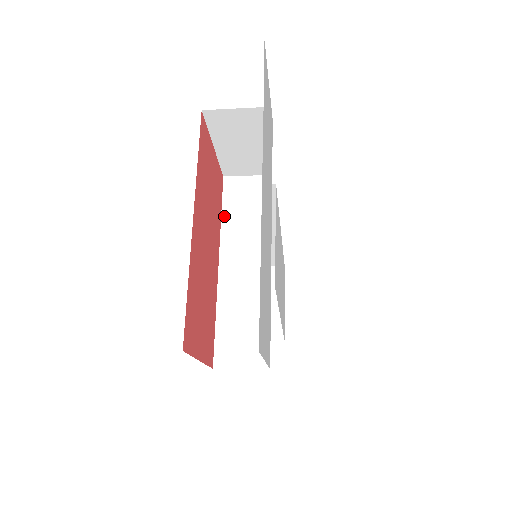
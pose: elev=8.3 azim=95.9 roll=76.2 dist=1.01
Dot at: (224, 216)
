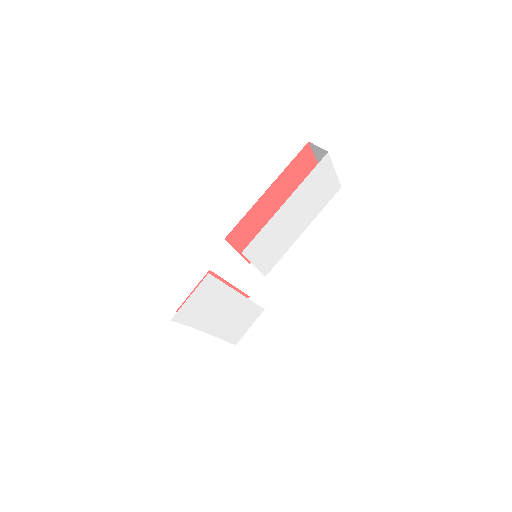
Dot at: (221, 278)
